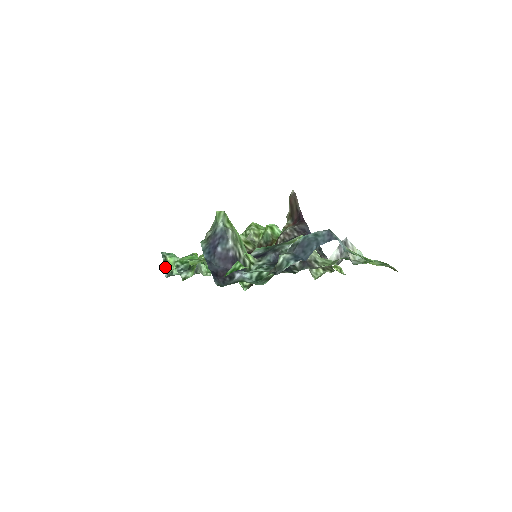
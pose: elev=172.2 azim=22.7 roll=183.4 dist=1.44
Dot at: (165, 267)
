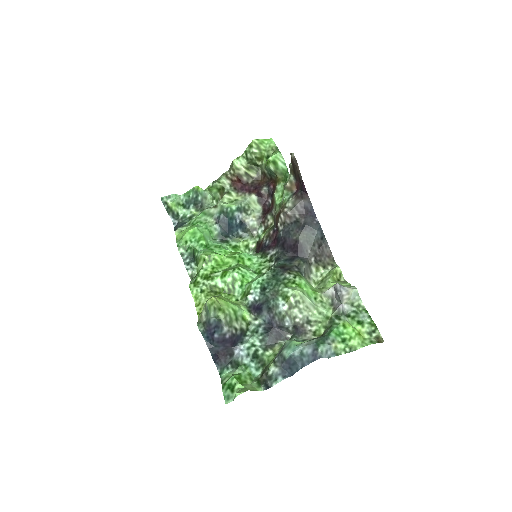
Dot at: (169, 214)
